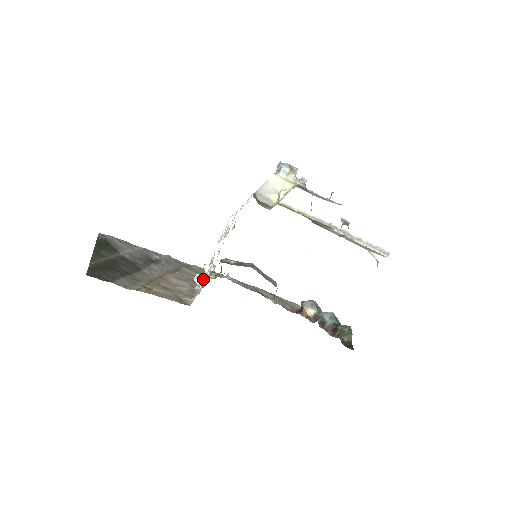
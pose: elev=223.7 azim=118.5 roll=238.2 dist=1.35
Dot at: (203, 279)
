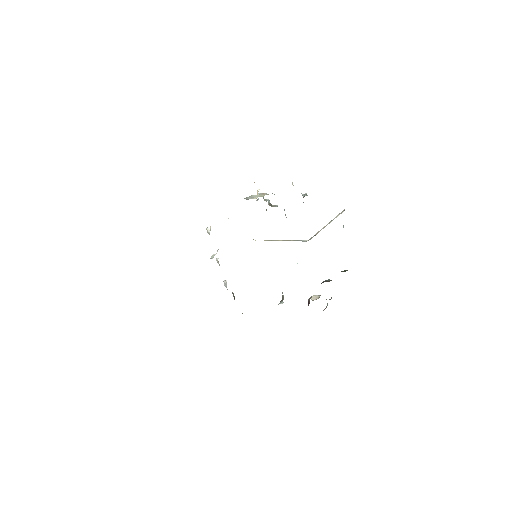
Dot at: (215, 254)
